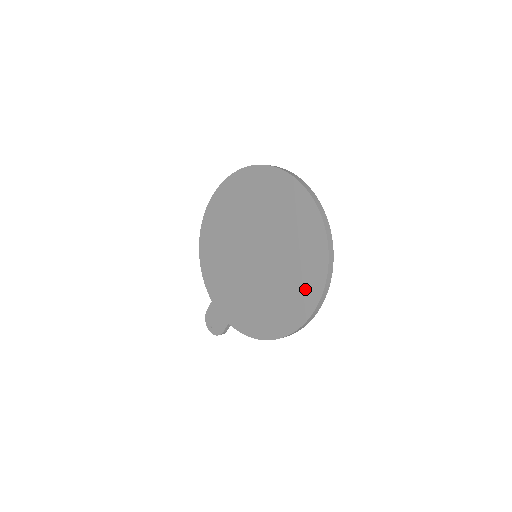
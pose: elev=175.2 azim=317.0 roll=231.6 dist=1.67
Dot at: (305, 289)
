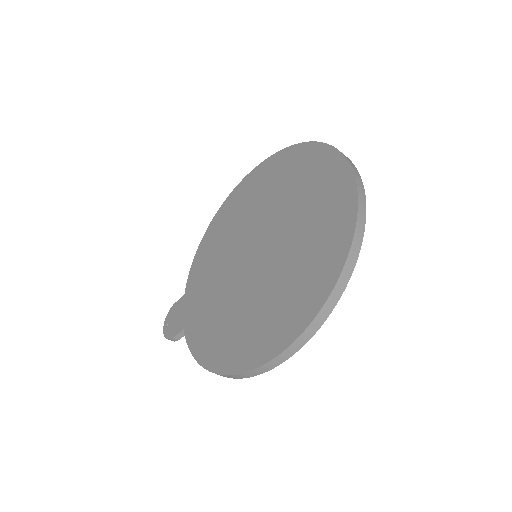
Dot at: (283, 319)
